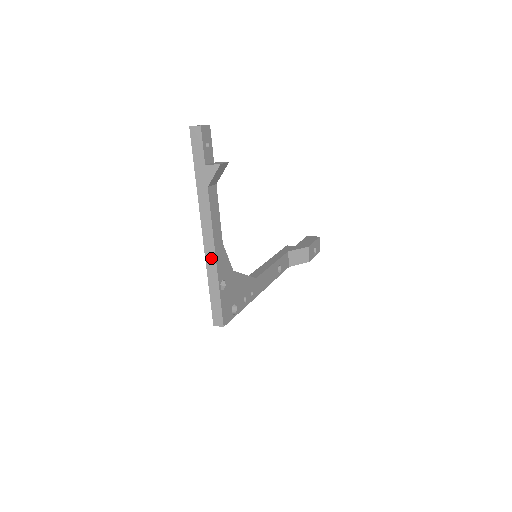
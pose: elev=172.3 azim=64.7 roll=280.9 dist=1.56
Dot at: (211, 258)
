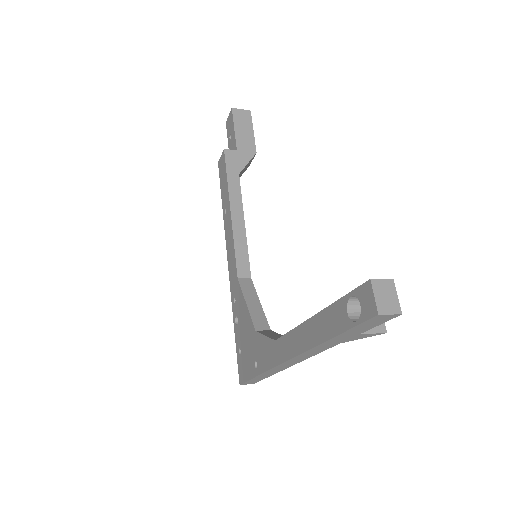
Dot at: (282, 368)
